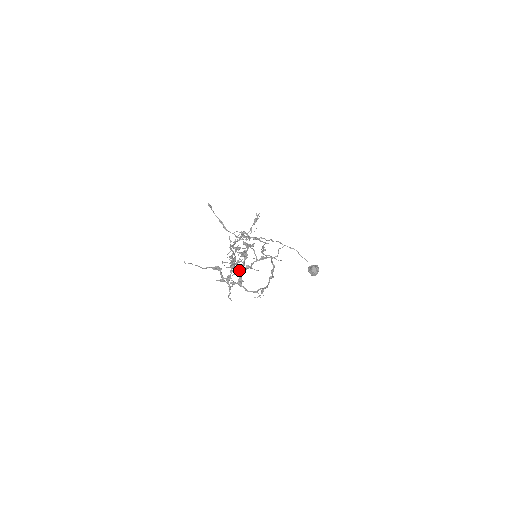
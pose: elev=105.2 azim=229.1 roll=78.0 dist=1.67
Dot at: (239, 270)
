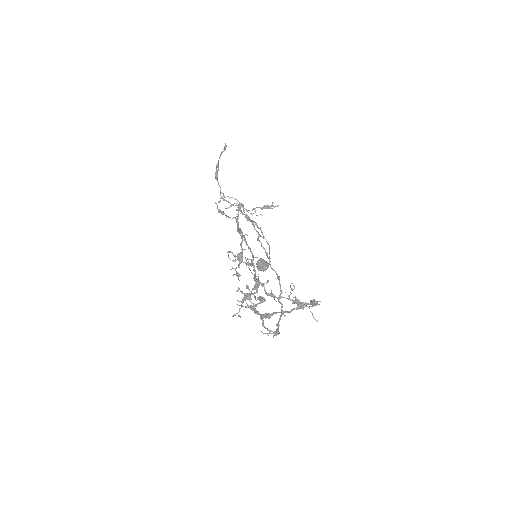
Dot at: (280, 312)
